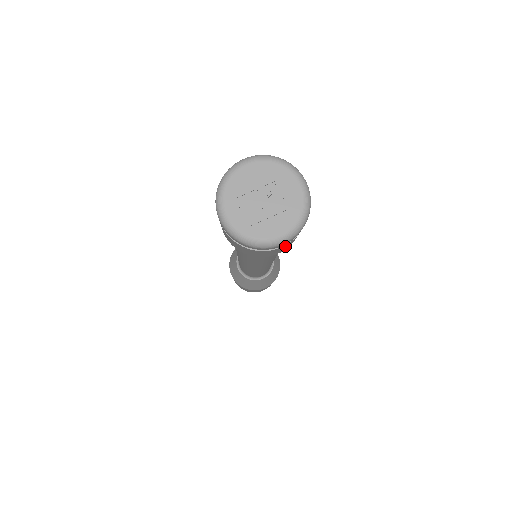
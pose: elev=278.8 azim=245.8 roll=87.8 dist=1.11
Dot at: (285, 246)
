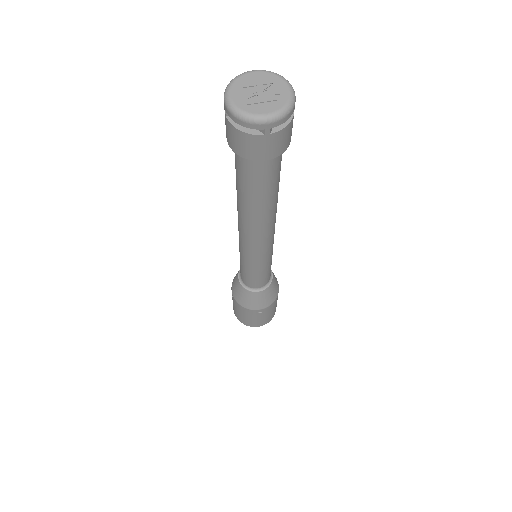
Dot at: (271, 140)
